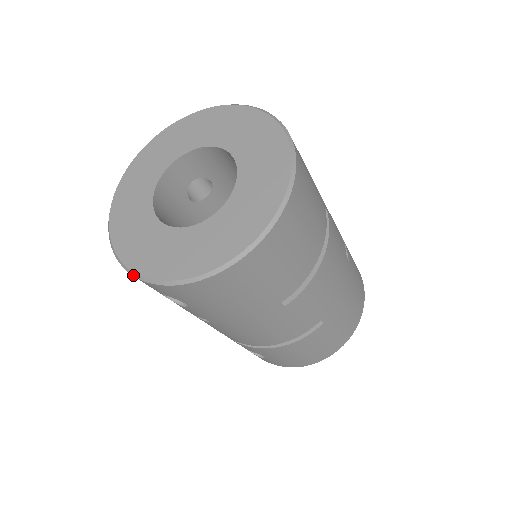
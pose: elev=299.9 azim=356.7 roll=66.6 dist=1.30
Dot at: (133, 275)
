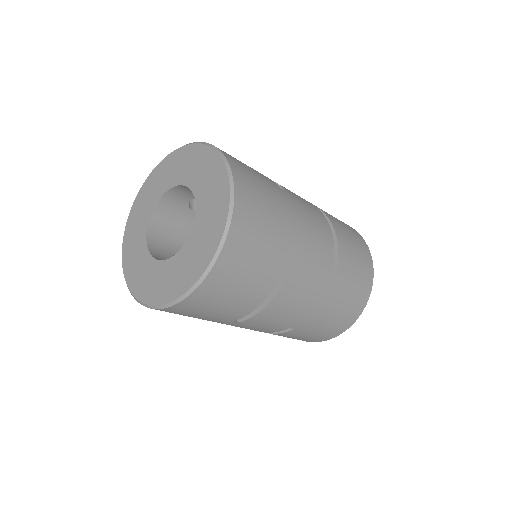
Dot at: (125, 278)
